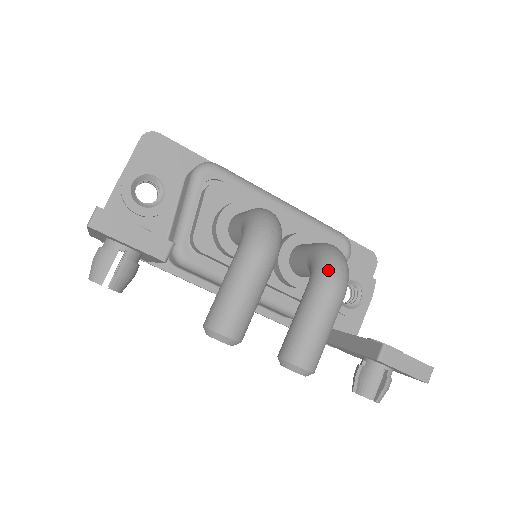
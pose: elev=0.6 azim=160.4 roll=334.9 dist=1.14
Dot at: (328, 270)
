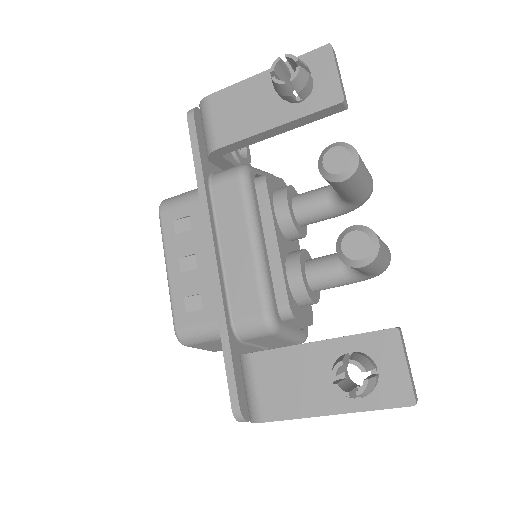
Dot at: occluded
